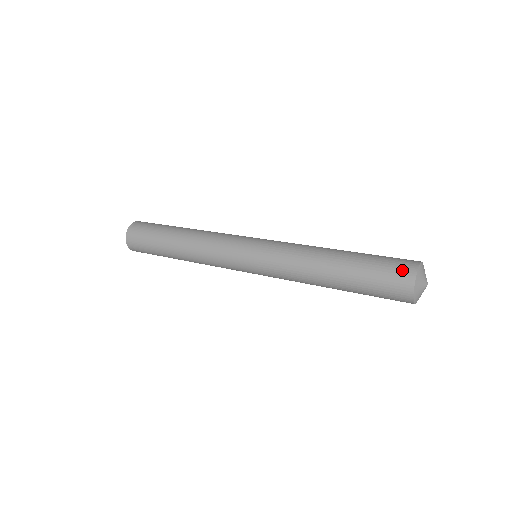
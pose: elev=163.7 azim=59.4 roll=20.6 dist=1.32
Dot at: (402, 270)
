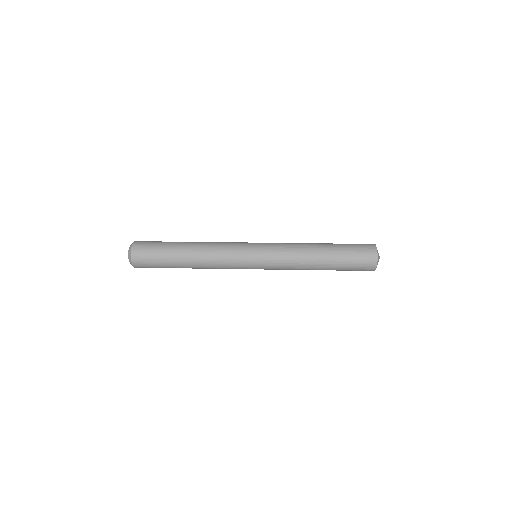
Dot at: (366, 244)
